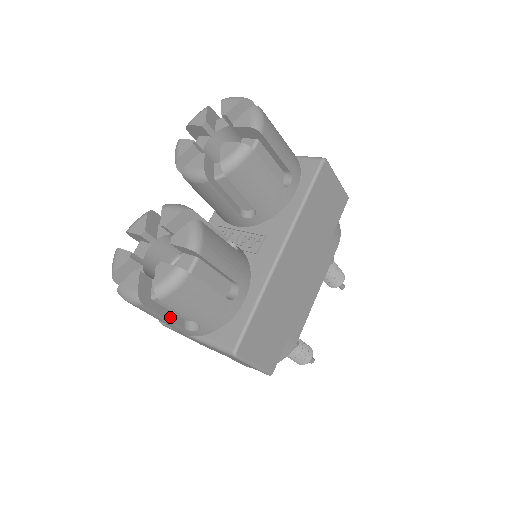
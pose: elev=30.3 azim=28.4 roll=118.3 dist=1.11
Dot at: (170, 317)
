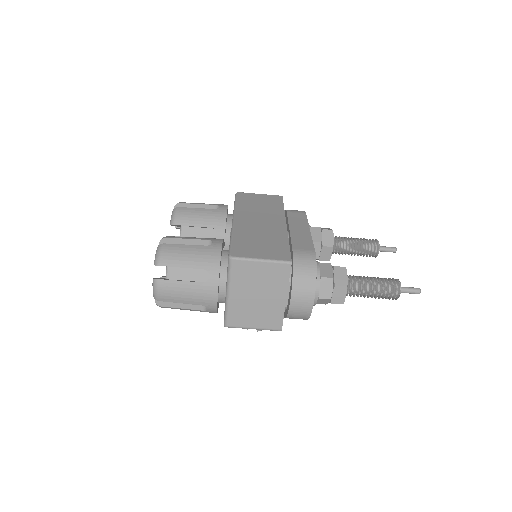
Dot at: (186, 281)
